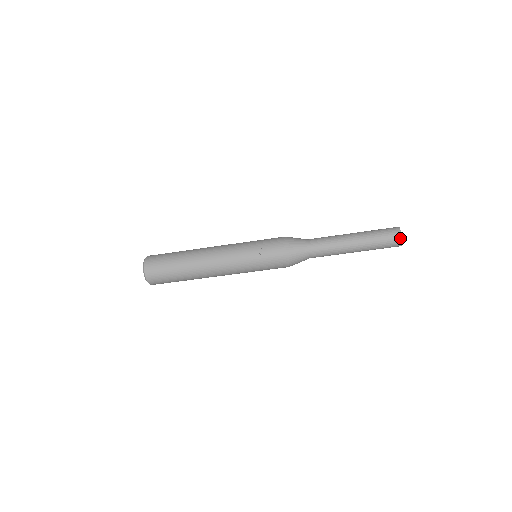
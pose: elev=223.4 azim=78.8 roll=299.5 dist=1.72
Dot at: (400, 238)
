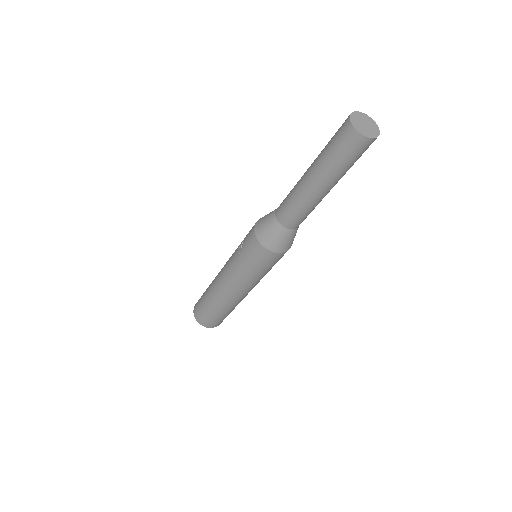
Dot at: (350, 127)
